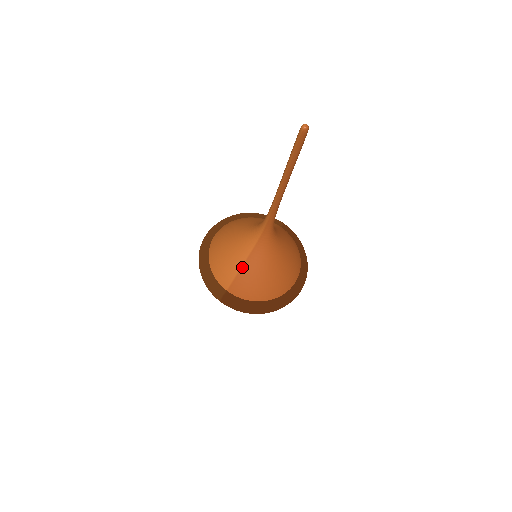
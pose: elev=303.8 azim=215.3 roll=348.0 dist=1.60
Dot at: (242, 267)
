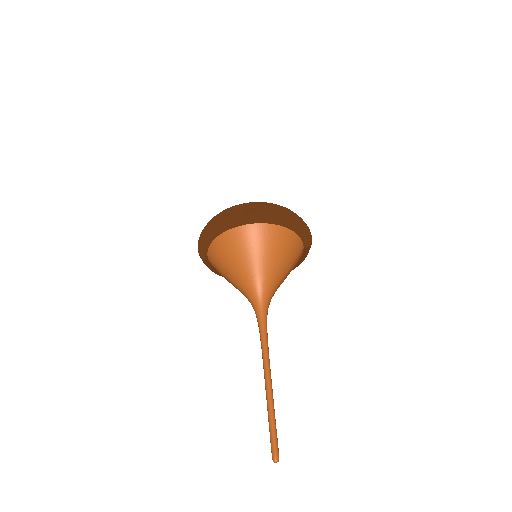
Dot at: (227, 279)
